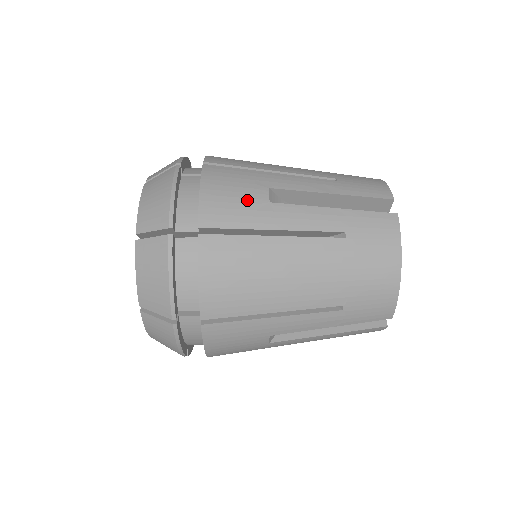
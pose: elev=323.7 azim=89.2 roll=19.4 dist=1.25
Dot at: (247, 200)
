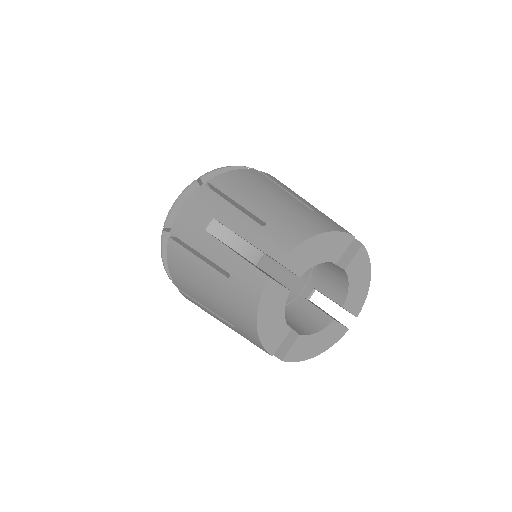
Dot at: (196, 223)
